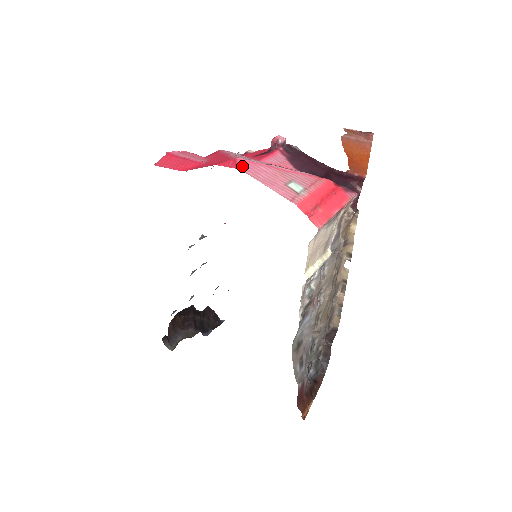
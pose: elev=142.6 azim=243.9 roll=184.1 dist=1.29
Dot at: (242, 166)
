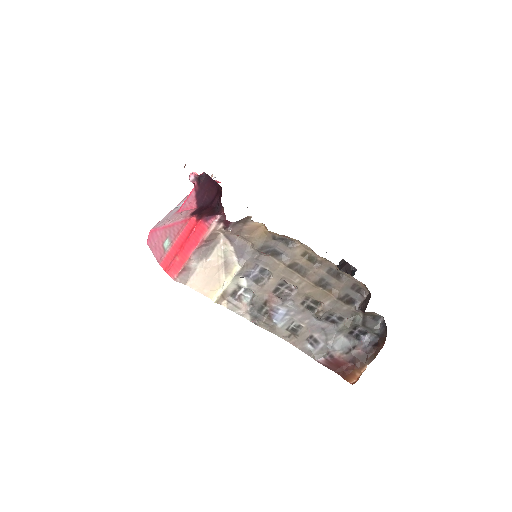
Dot at: (149, 238)
